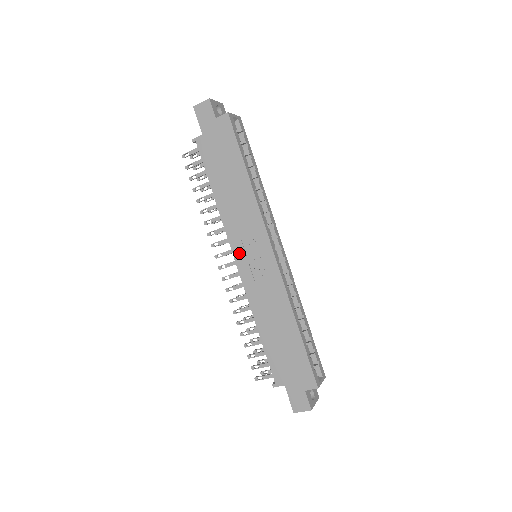
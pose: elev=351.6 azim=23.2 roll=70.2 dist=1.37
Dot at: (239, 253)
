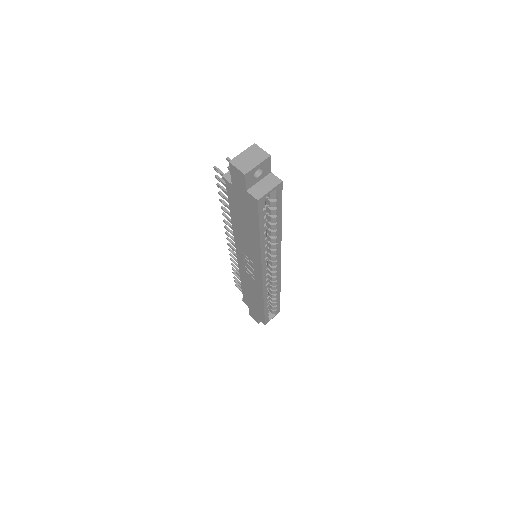
Dot at: (240, 255)
